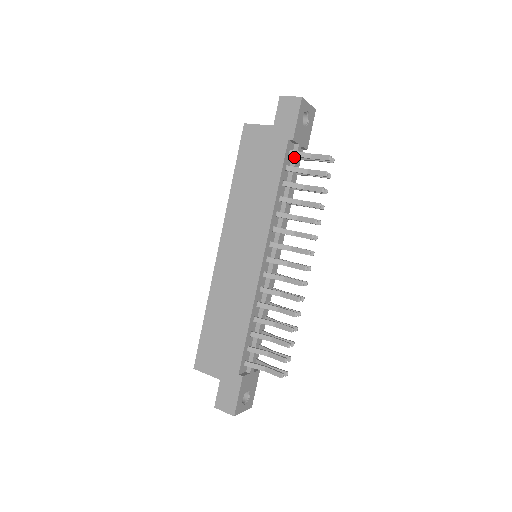
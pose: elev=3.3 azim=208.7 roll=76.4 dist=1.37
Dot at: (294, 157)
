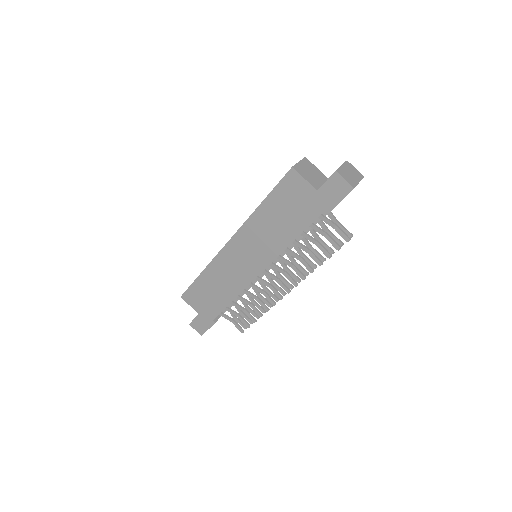
Dot at: occluded
